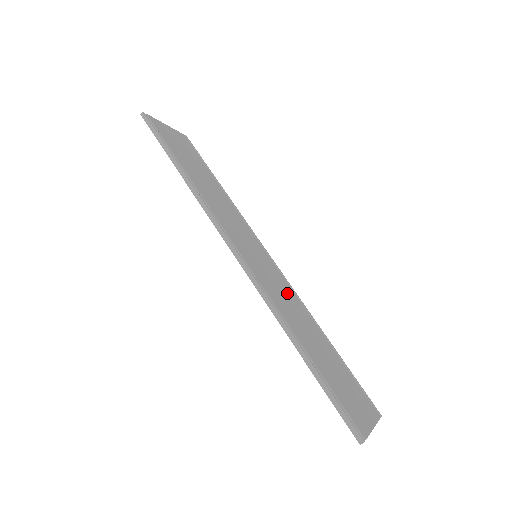
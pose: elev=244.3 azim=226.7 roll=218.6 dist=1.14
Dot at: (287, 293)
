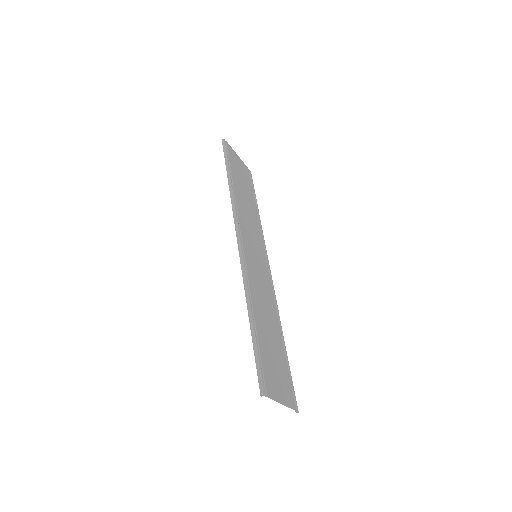
Dot at: (267, 291)
